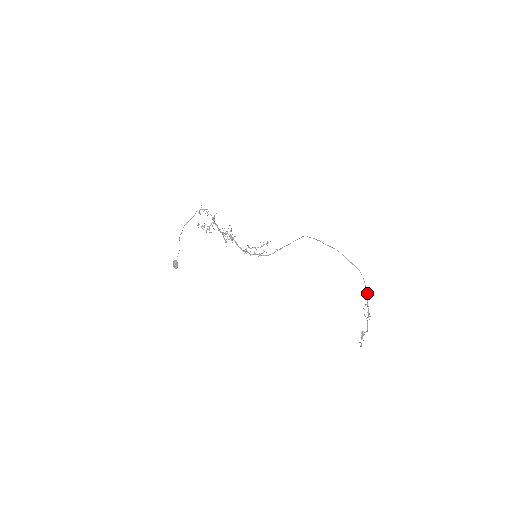
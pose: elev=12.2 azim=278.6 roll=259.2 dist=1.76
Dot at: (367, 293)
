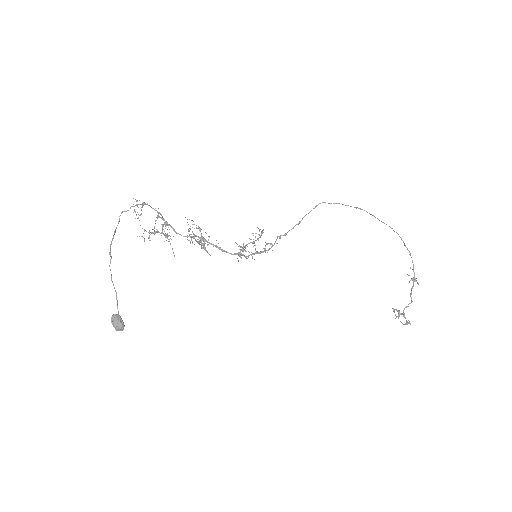
Dot at: (410, 253)
